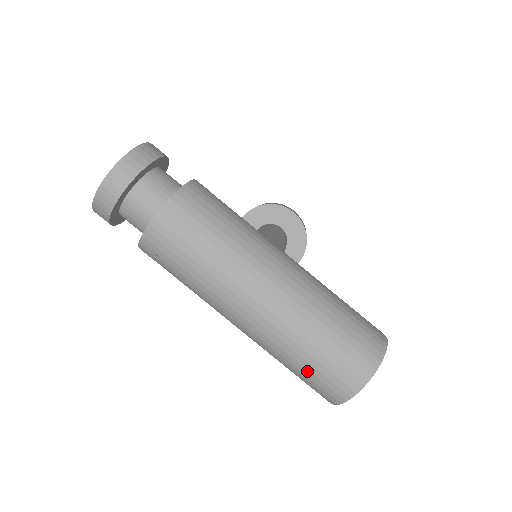
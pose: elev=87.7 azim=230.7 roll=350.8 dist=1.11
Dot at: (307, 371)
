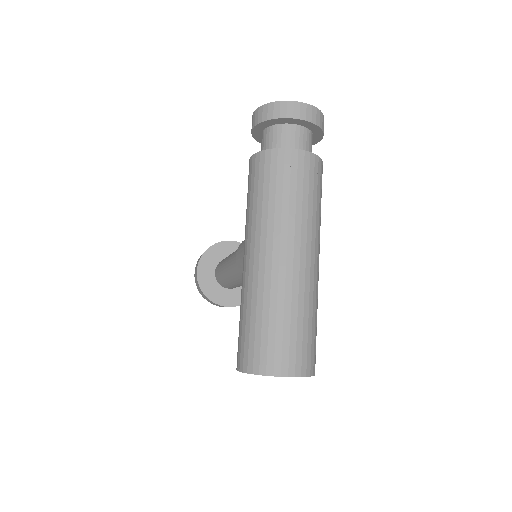
Dot at: (267, 330)
